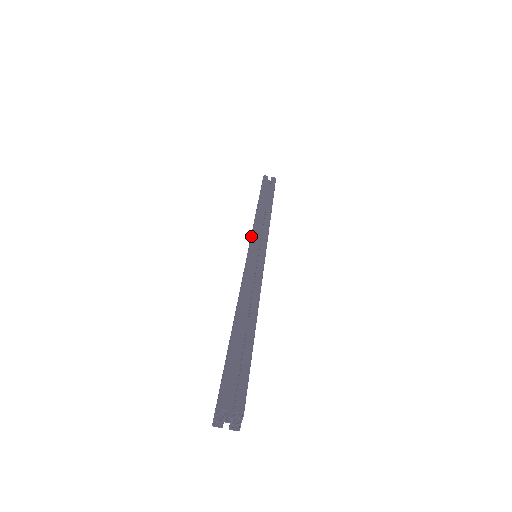
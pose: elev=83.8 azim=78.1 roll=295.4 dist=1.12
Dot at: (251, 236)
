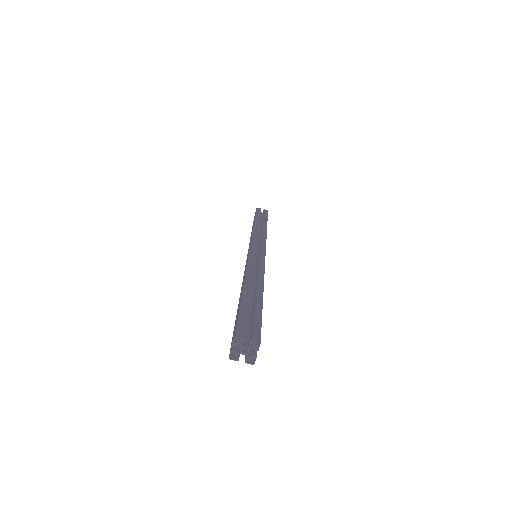
Dot at: (251, 240)
